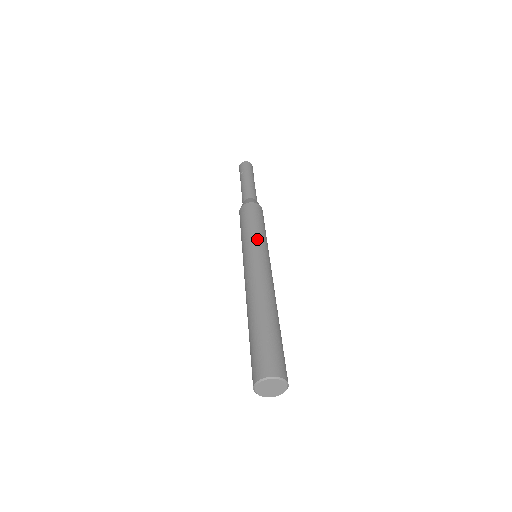
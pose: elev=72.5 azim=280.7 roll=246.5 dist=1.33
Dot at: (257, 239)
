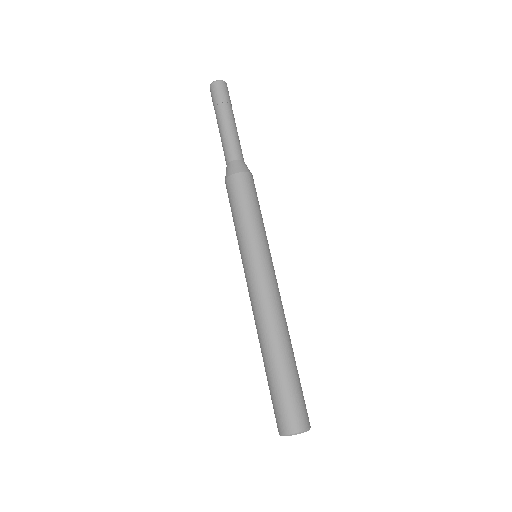
Dot at: (243, 244)
